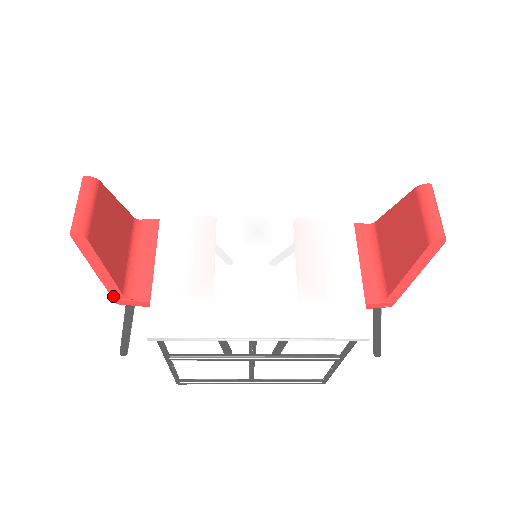
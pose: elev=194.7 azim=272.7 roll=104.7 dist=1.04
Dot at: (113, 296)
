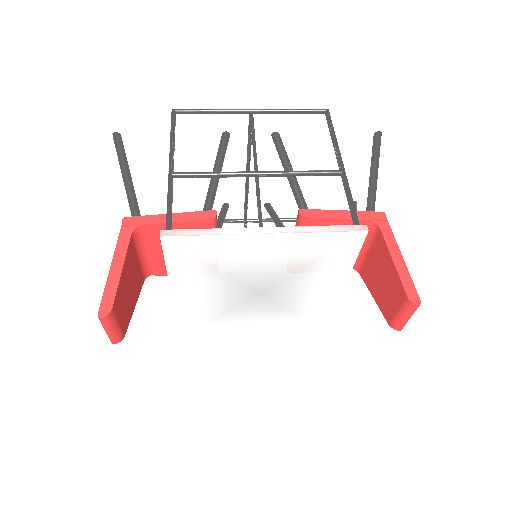
Dot at: occluded
